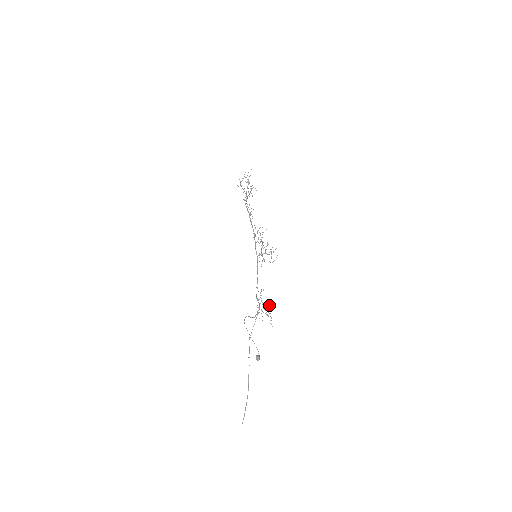
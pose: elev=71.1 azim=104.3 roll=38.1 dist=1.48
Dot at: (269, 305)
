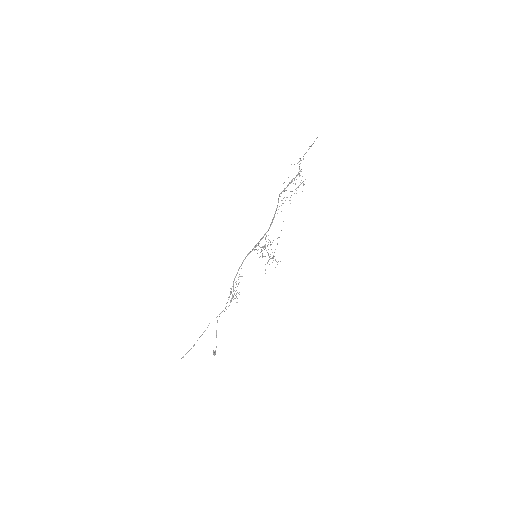
Dot at: occluded
